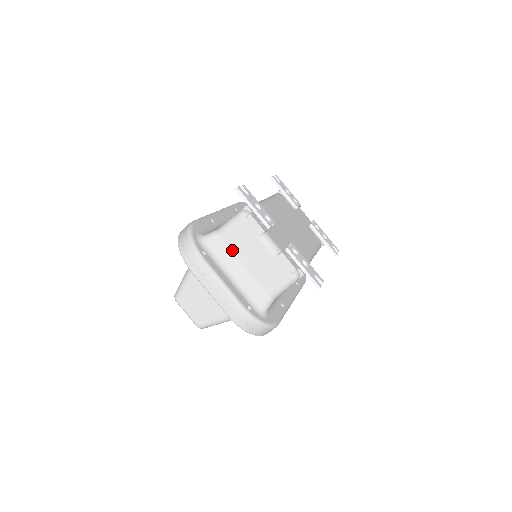
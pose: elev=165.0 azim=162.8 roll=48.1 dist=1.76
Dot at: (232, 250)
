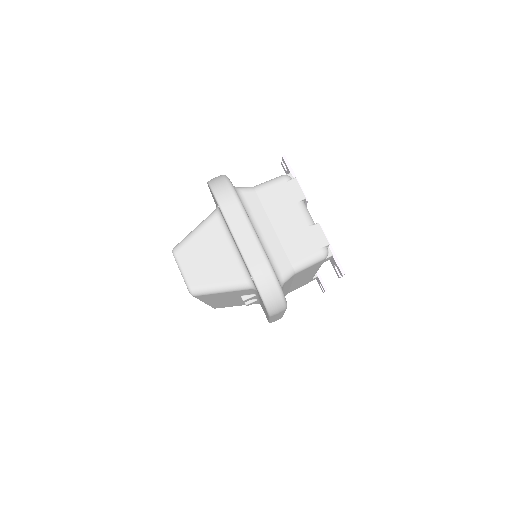
Dot at: (265, 208)
